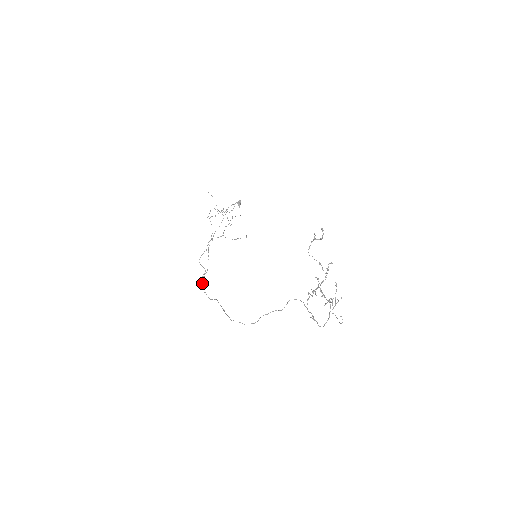
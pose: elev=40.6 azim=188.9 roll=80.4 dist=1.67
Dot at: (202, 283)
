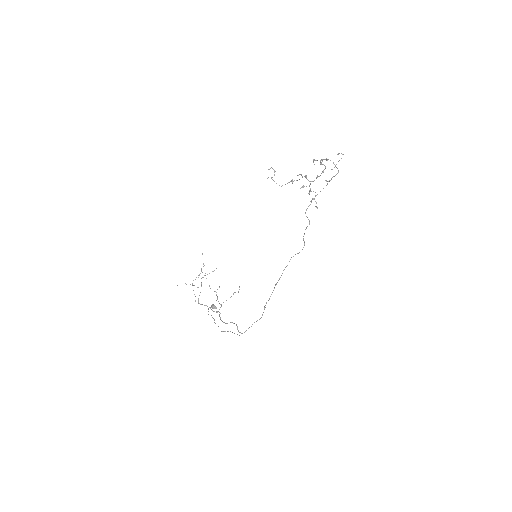
Dot at: occluded
